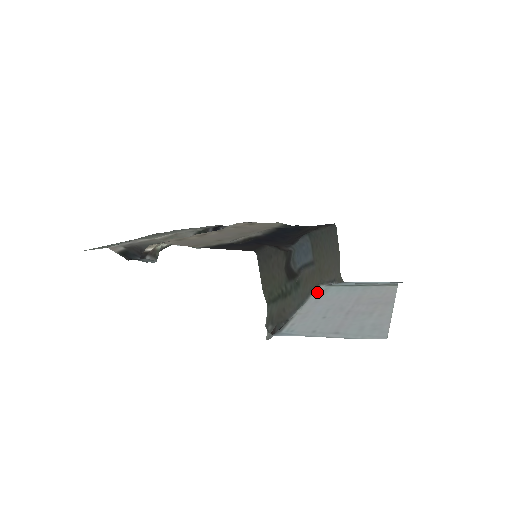
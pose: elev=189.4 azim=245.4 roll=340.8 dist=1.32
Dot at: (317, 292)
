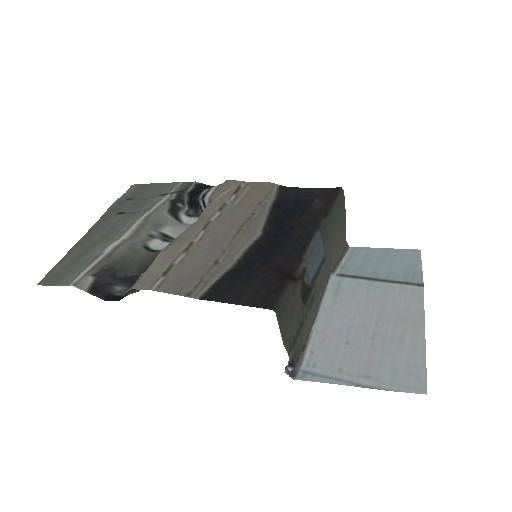
Dot at: (329, 289)
